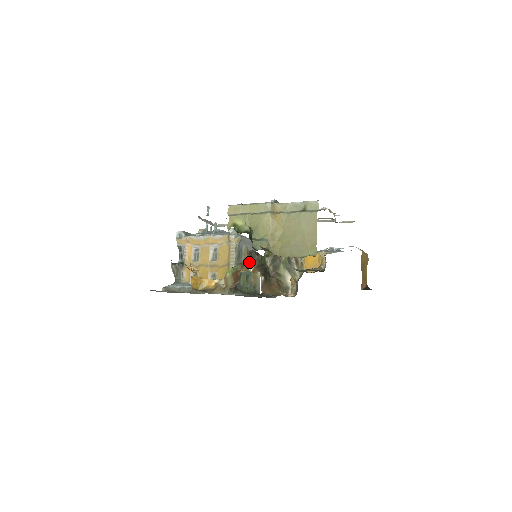
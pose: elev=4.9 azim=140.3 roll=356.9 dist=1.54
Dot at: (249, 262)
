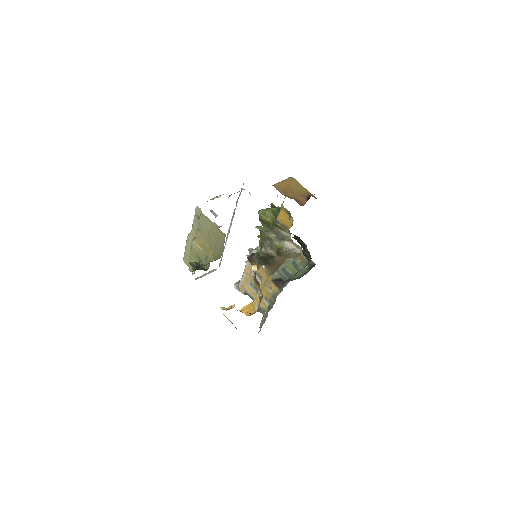
Dot at: occluded
